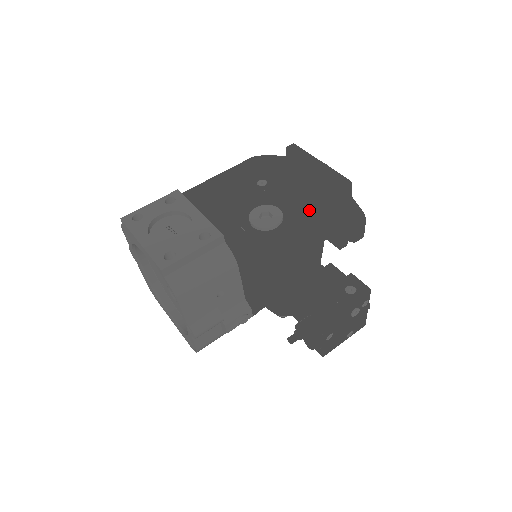
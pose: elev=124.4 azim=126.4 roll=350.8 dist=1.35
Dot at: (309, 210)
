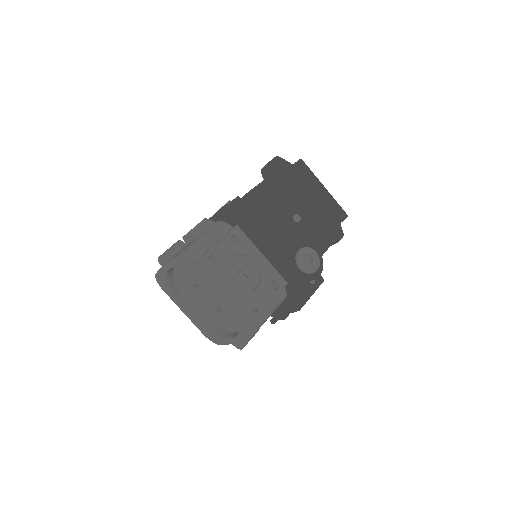
Dot at: (328, 247)
